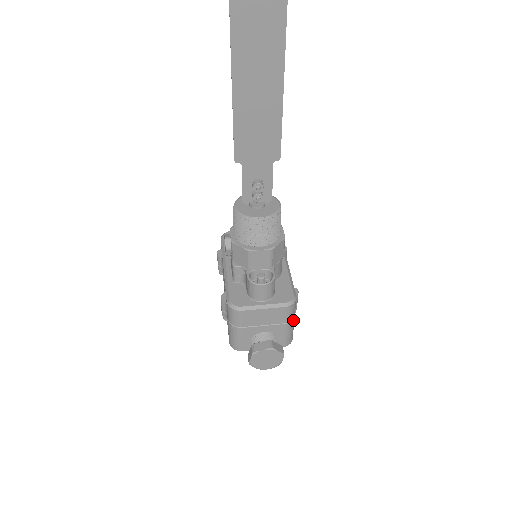
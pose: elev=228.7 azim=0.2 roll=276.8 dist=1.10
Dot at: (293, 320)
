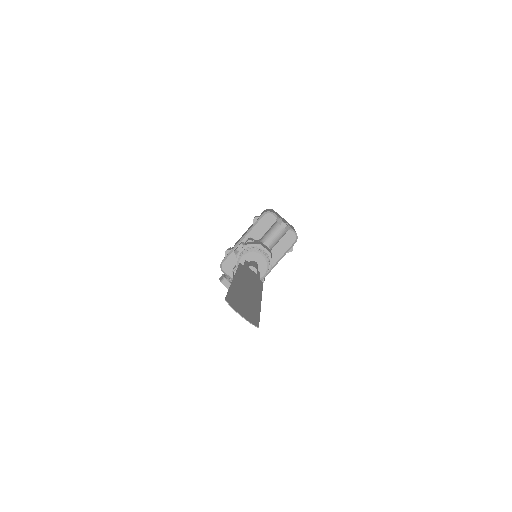
Dot at: occluded
